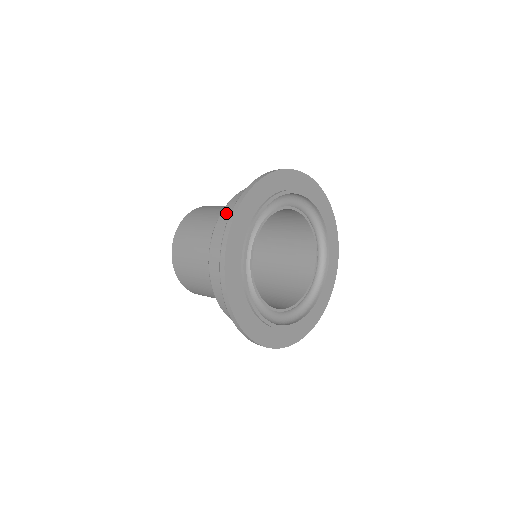
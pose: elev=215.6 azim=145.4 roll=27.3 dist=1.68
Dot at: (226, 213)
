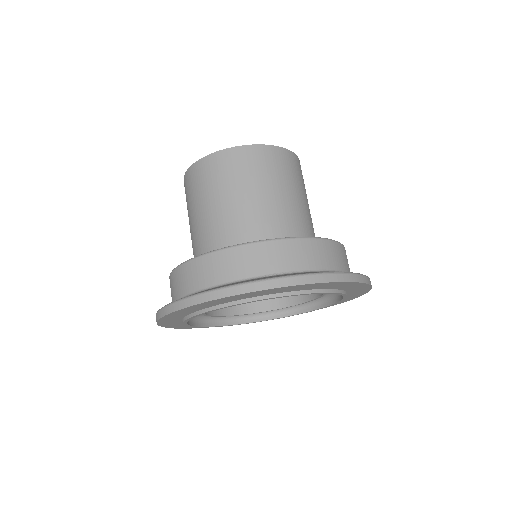
Dot at: (194, 269)
